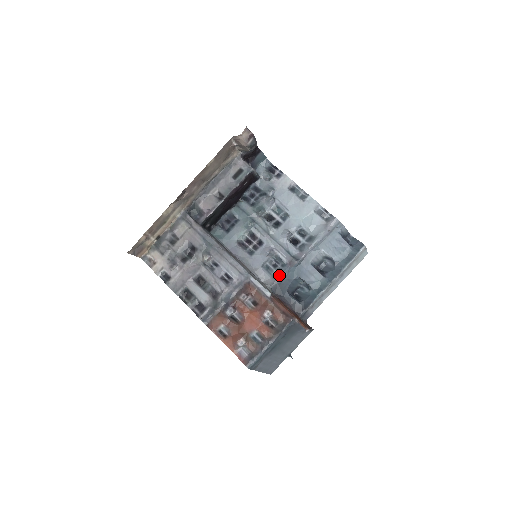
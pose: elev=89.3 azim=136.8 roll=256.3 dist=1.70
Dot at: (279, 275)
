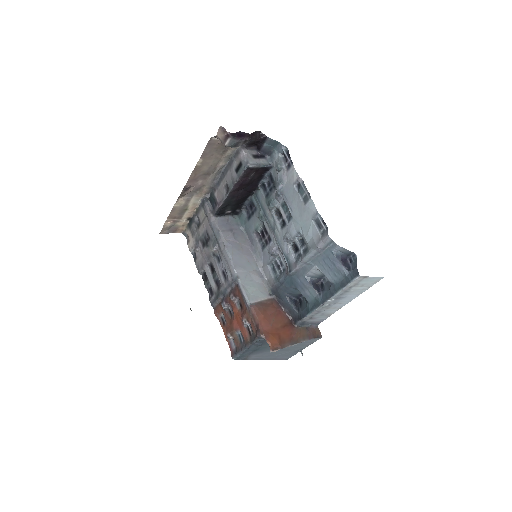
Dot at: (278, 279)
